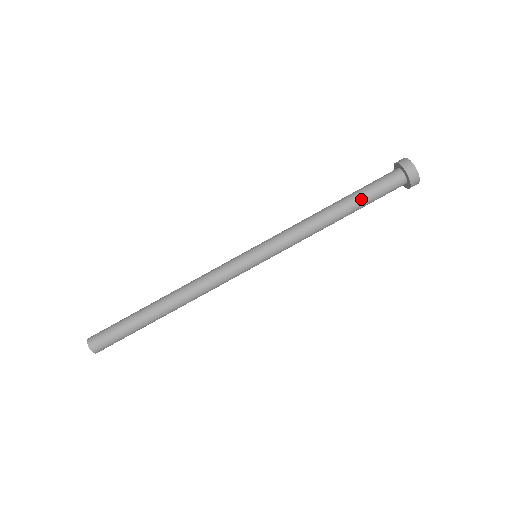
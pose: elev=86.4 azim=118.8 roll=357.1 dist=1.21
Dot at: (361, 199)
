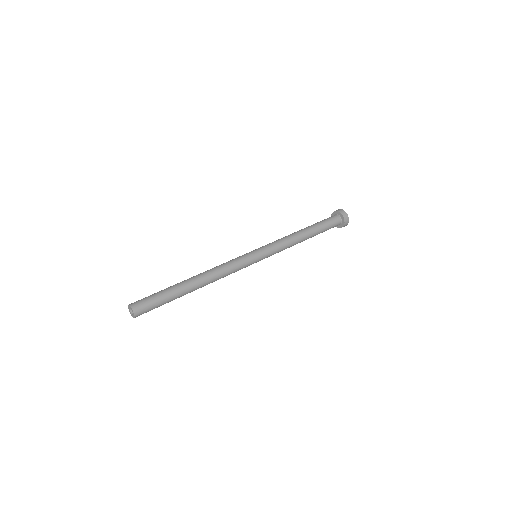
Dot at: (316, 225)
